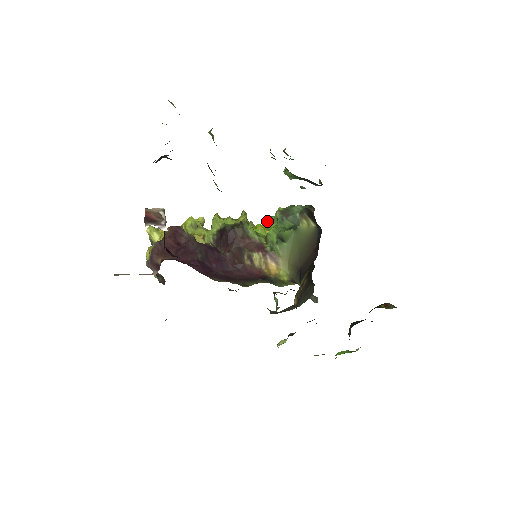
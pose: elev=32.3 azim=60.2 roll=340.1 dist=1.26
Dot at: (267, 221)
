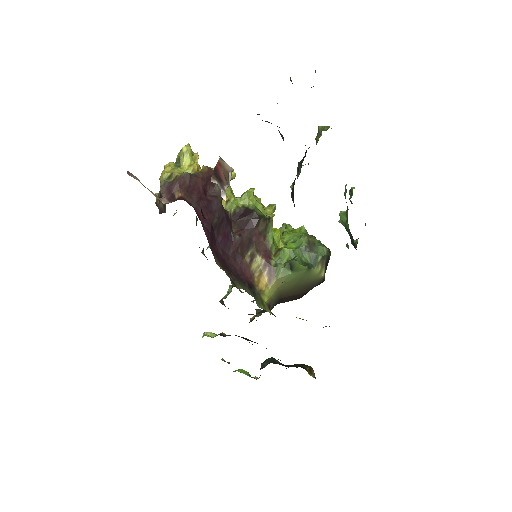
Dot at: (284, 227)
